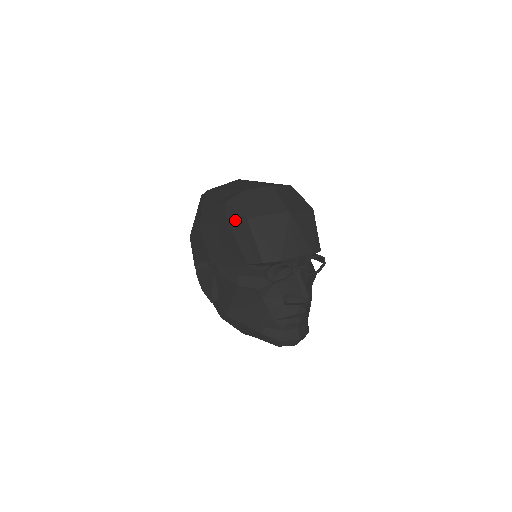
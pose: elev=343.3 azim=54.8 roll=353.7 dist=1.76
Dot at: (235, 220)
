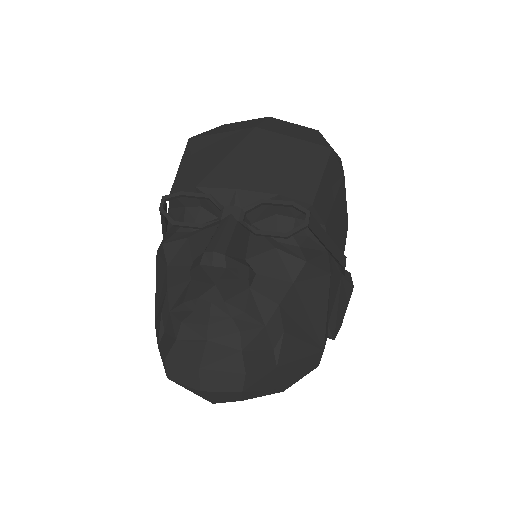
Dot at: occluded
